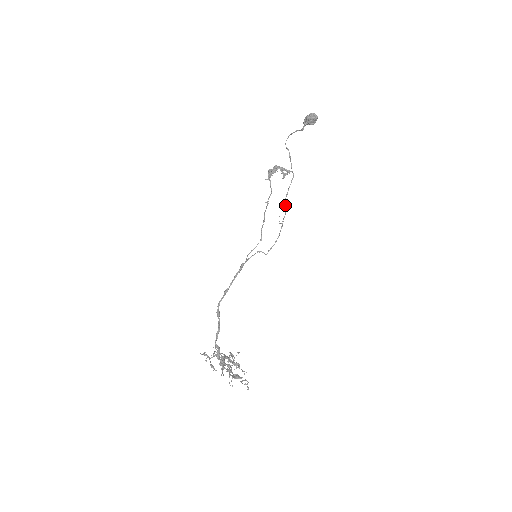
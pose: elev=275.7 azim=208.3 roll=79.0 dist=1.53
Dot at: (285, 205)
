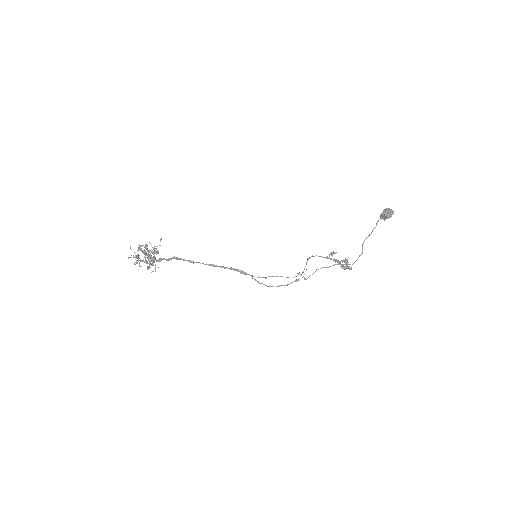
Dot at: (318, 269)
